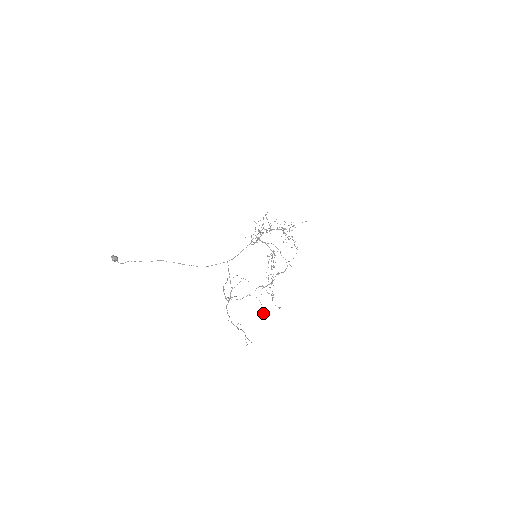
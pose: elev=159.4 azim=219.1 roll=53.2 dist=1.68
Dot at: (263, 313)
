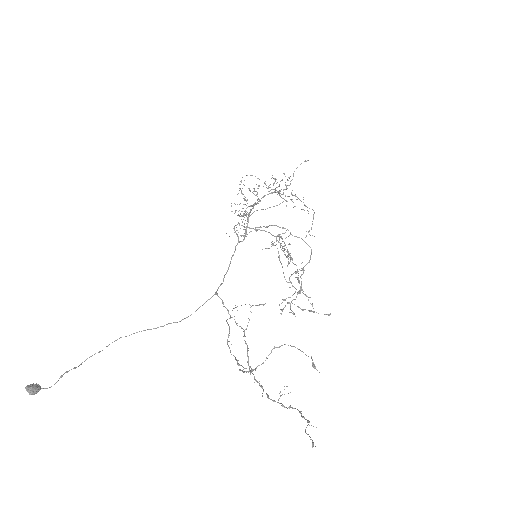
Dot at: occluded
